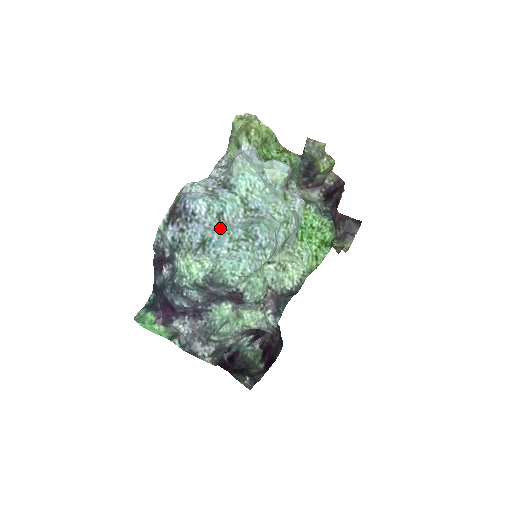
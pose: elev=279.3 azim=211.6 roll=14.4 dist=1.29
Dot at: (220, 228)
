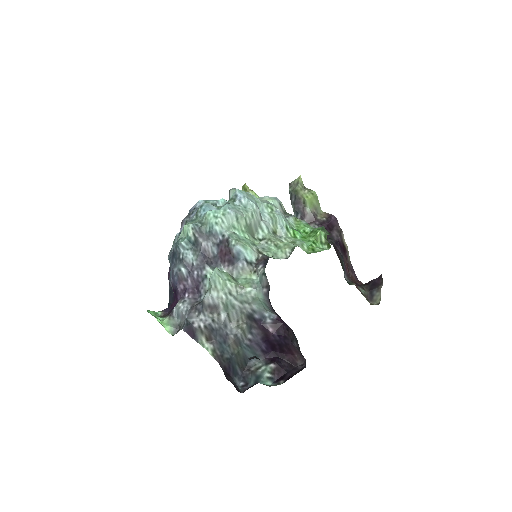
Dot at: occluded
